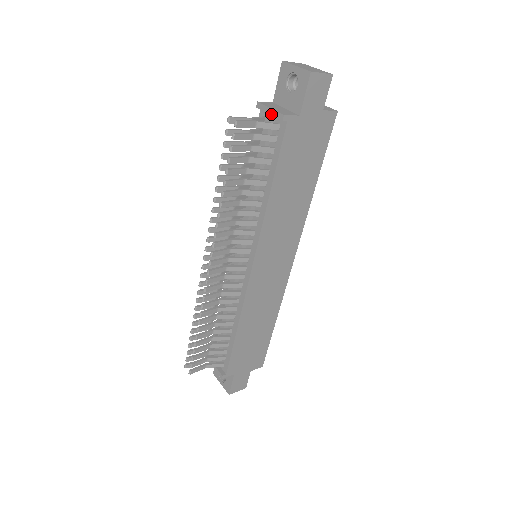
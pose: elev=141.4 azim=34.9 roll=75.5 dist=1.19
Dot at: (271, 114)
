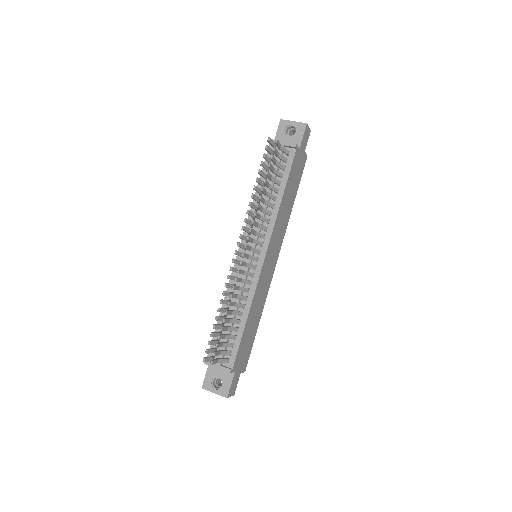
Dot at: (284, 145)
